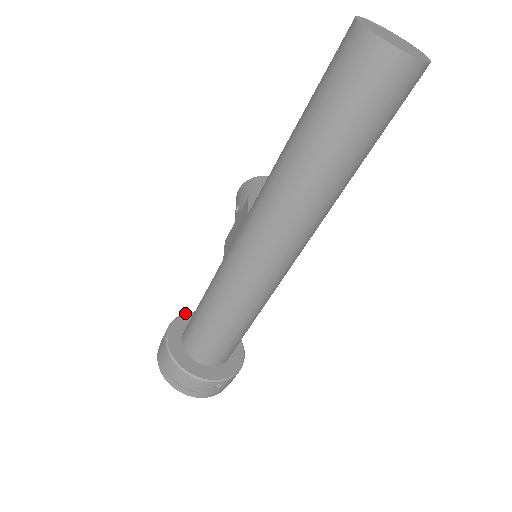
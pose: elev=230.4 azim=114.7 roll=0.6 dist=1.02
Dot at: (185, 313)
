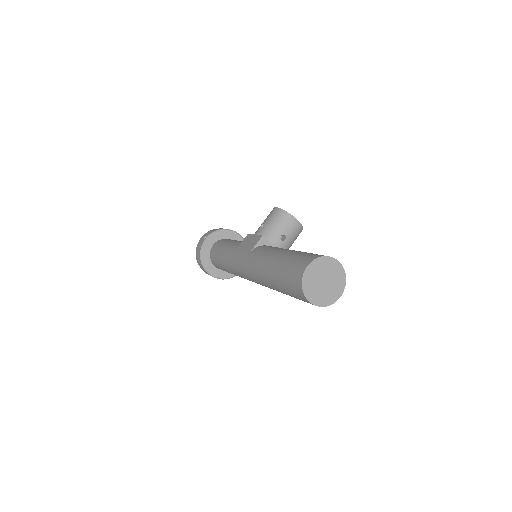
Dot at: (224, 229)
